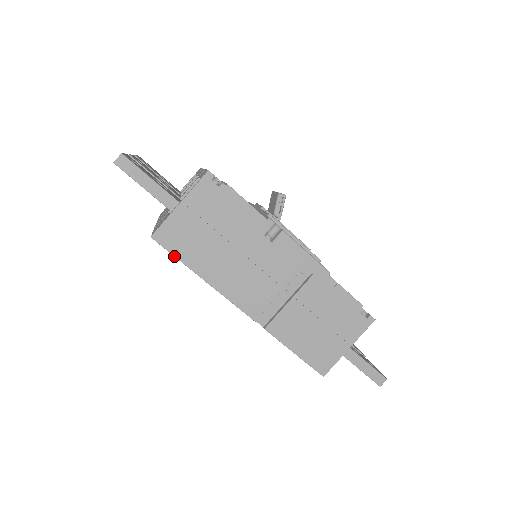
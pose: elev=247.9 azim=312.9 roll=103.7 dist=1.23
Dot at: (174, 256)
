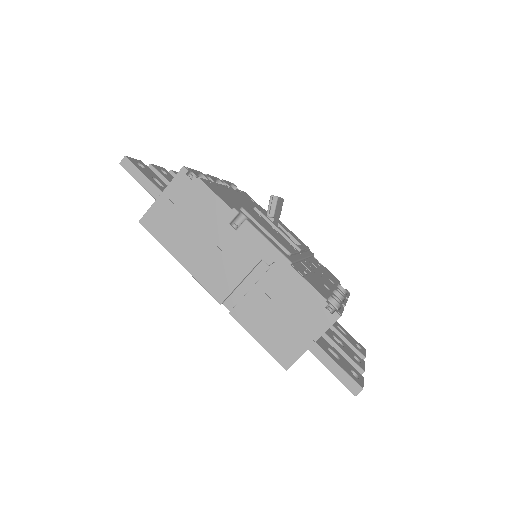
Dot at: occluded
